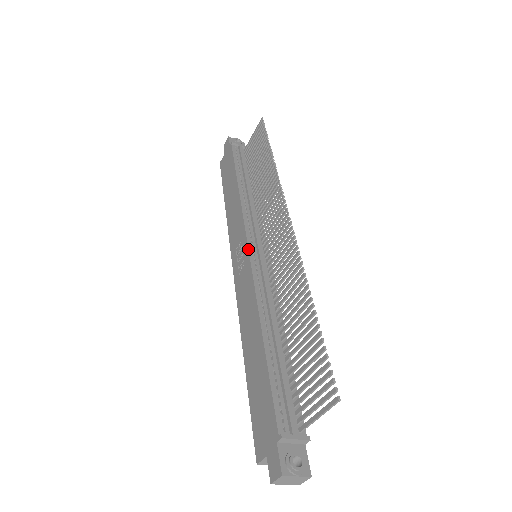
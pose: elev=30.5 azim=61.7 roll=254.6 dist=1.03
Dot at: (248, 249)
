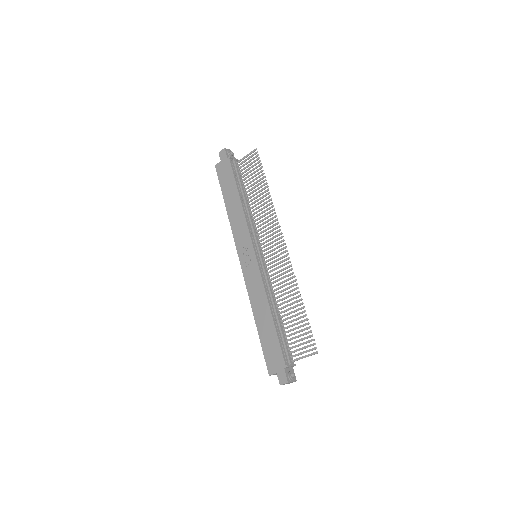
Dot at: (255, 255)
